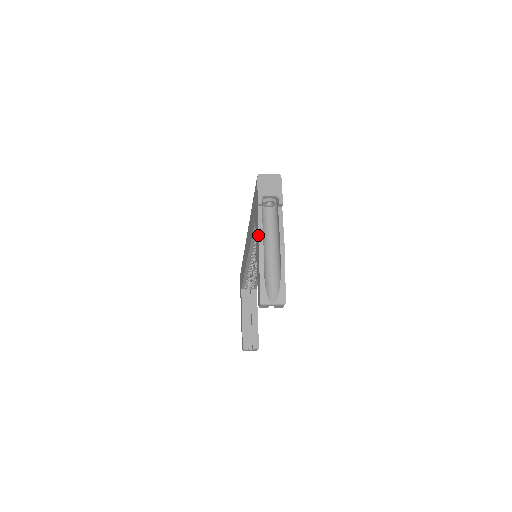
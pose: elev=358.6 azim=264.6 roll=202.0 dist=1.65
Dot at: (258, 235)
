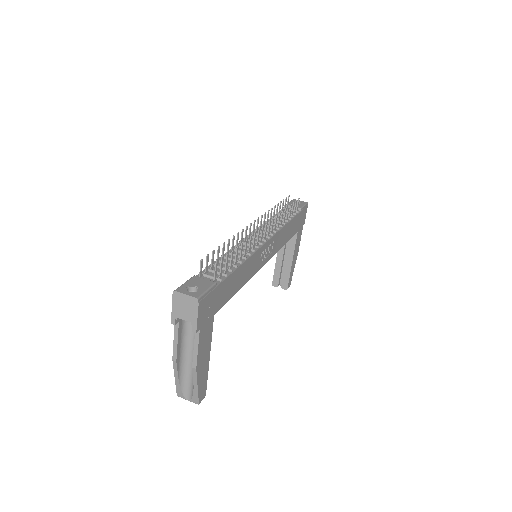
Dot at: (173, 348)
